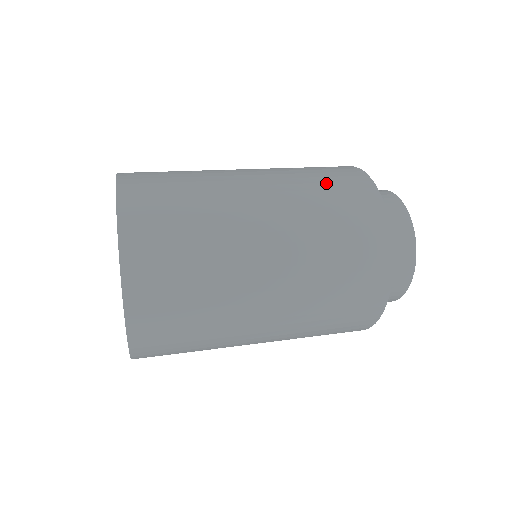
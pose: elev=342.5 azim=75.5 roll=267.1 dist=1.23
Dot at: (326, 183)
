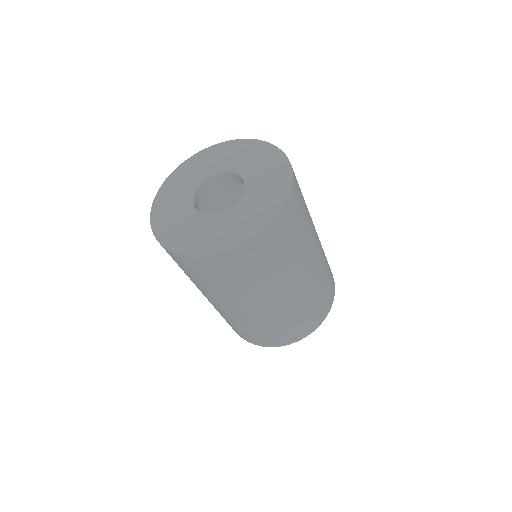
Dot at: occluded
